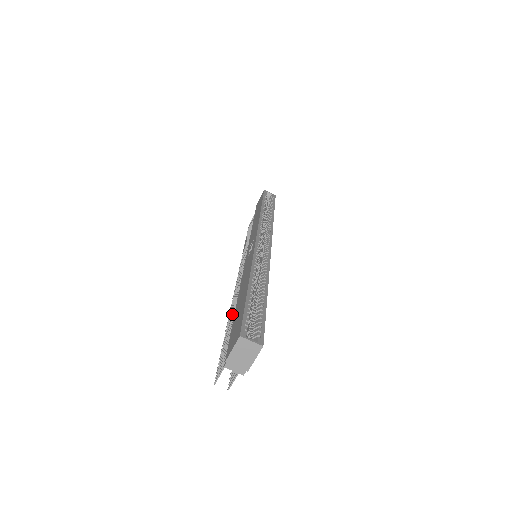
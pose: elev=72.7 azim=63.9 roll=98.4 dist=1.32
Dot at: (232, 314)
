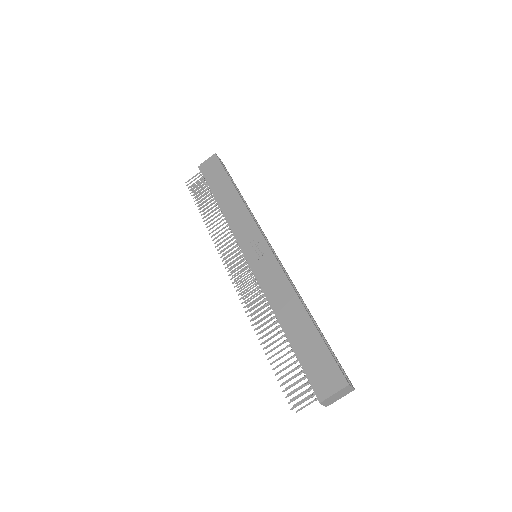
Dot at: (266, 328)
